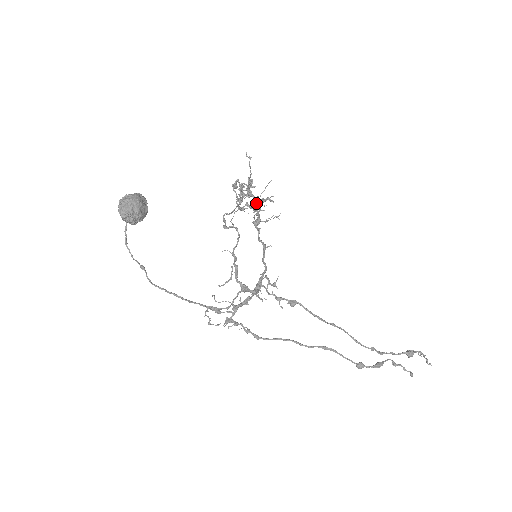
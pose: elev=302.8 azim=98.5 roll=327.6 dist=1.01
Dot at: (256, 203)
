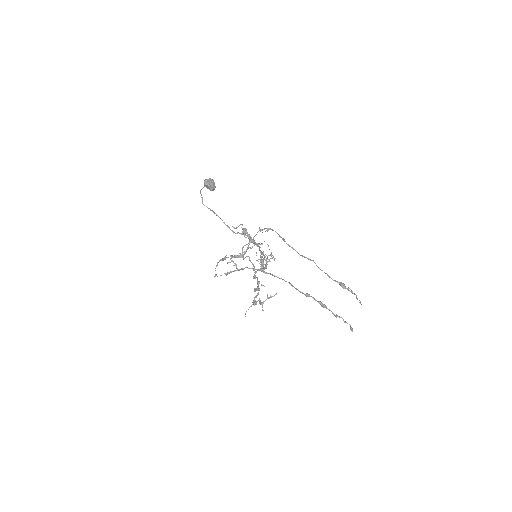
Dot at: (264, 258)
